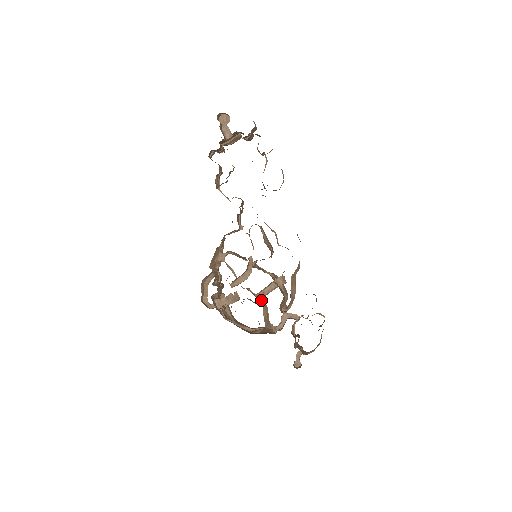
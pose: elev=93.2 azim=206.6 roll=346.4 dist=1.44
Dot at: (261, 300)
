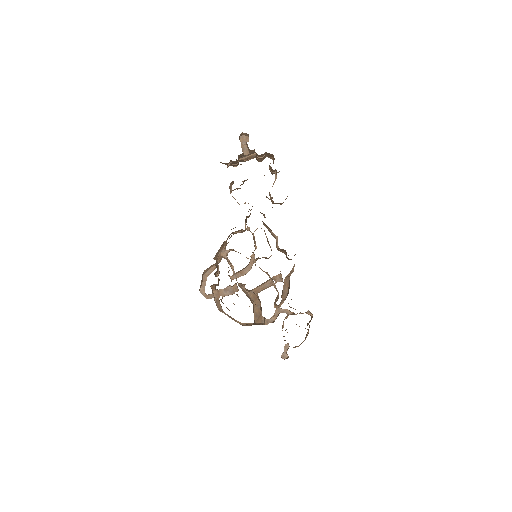
Dot at: (256, 295)
